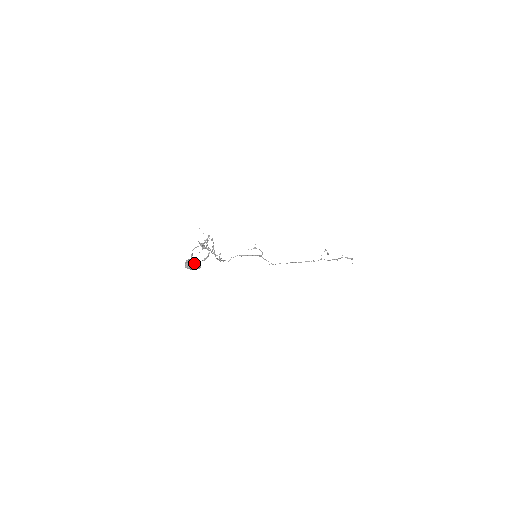
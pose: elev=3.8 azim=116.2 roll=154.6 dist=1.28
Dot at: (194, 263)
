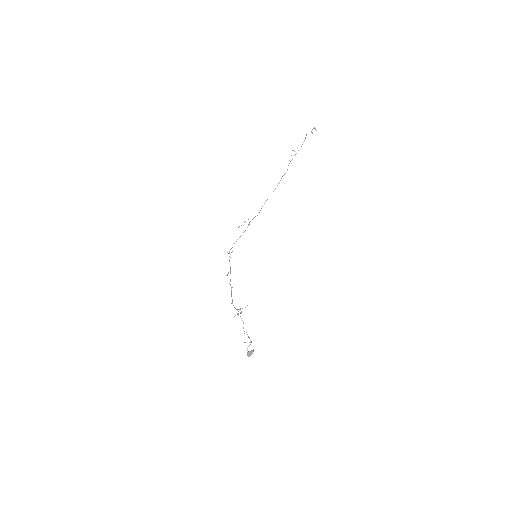
Dot at: occluded
